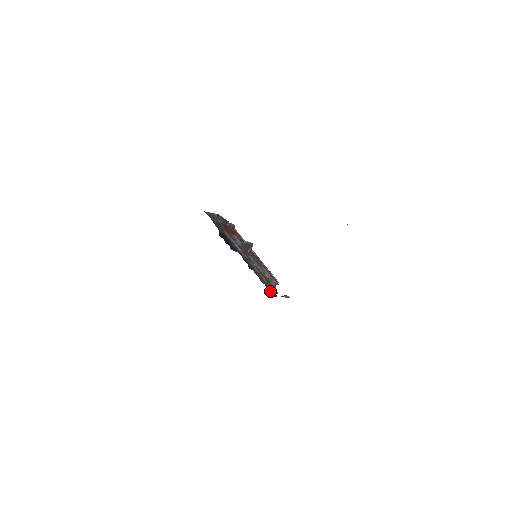
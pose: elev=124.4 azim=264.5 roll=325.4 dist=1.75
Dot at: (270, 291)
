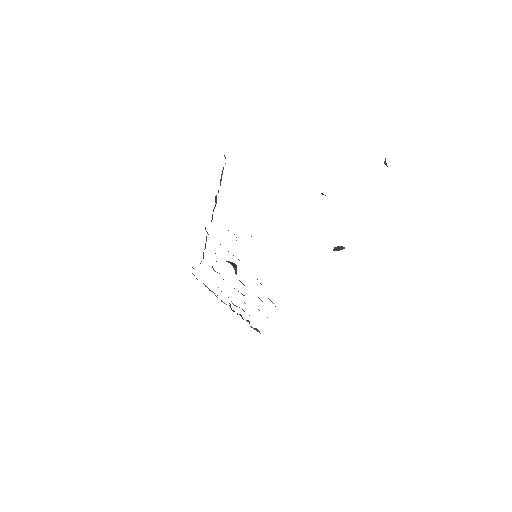
Dot at: occluded
